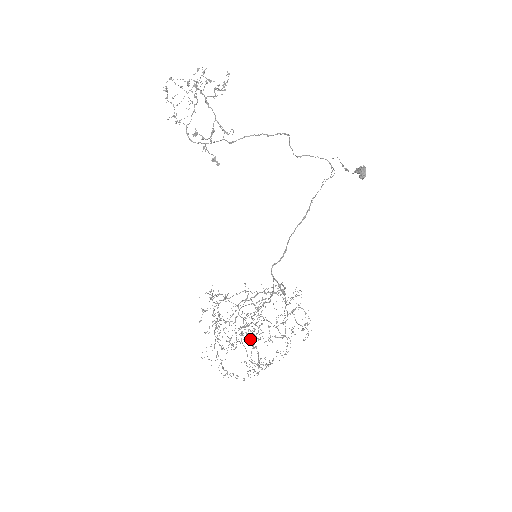
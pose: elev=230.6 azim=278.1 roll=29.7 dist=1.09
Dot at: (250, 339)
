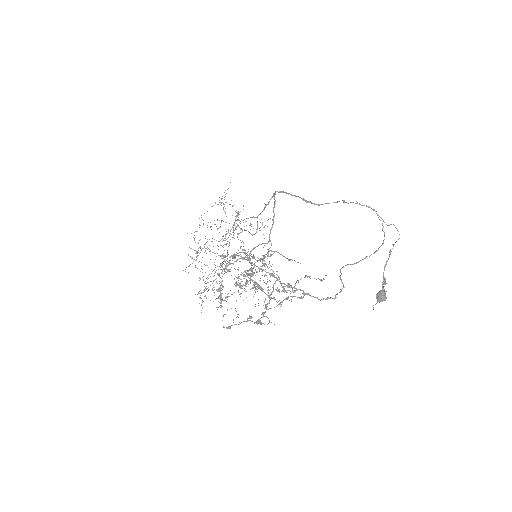
Dot at: occluded
